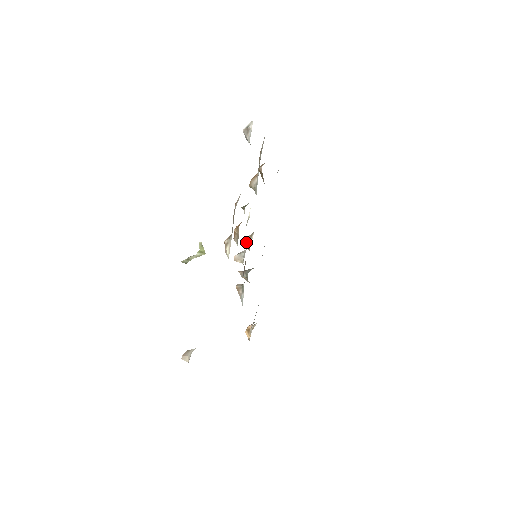
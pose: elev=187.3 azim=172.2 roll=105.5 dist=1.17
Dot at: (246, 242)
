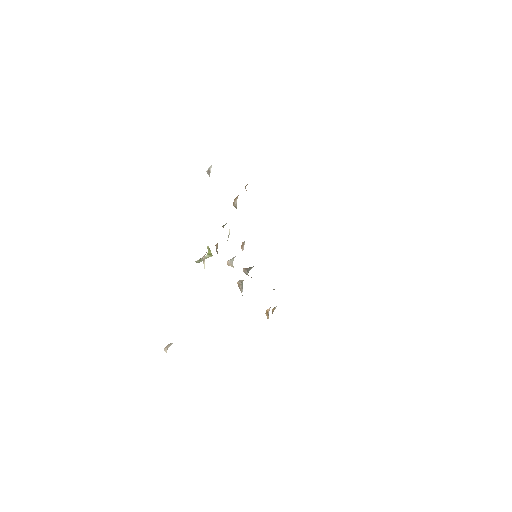
Dot at: (241, 248)
